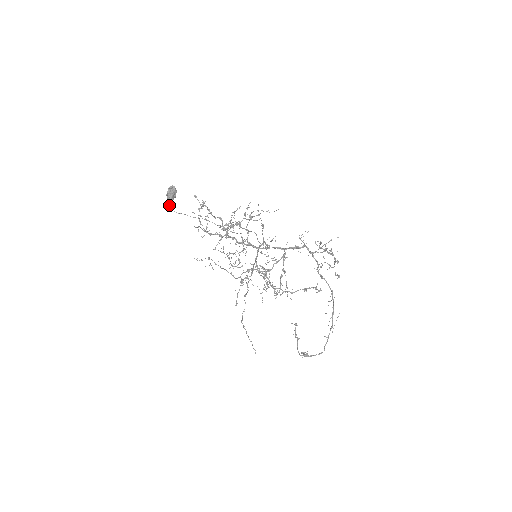
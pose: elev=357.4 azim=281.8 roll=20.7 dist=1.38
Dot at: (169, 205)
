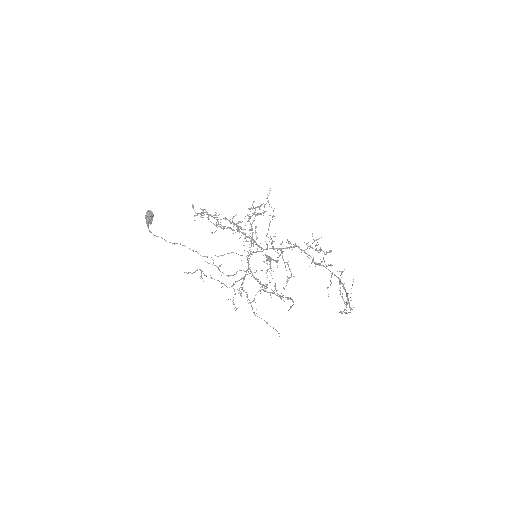
Dot at: (148, 227)
